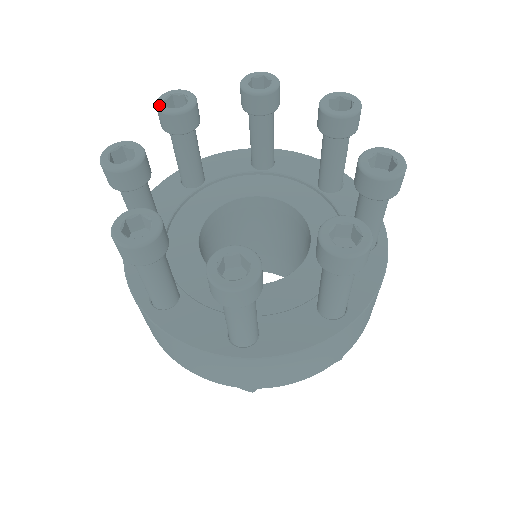
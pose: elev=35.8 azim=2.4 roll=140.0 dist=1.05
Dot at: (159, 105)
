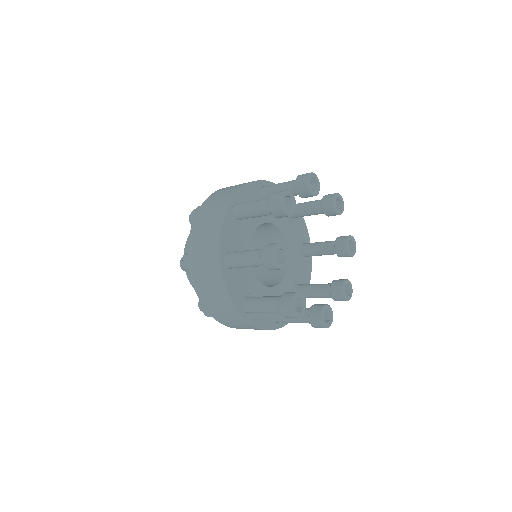
Dot at: (284, 208)
